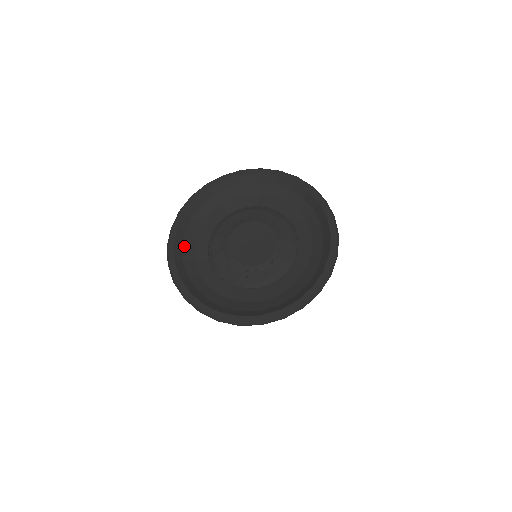
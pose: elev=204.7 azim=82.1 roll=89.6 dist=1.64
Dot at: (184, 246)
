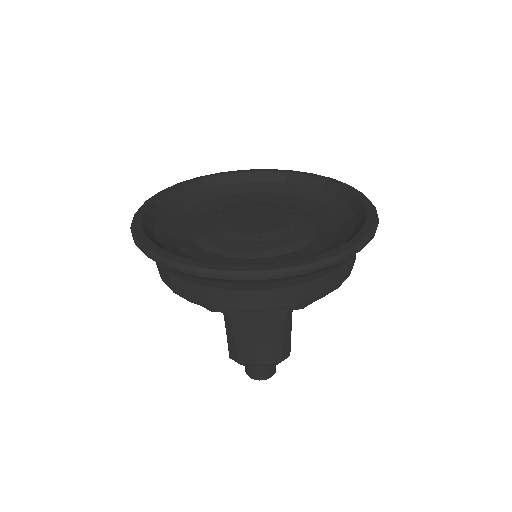
Dot at: (158, 220)
